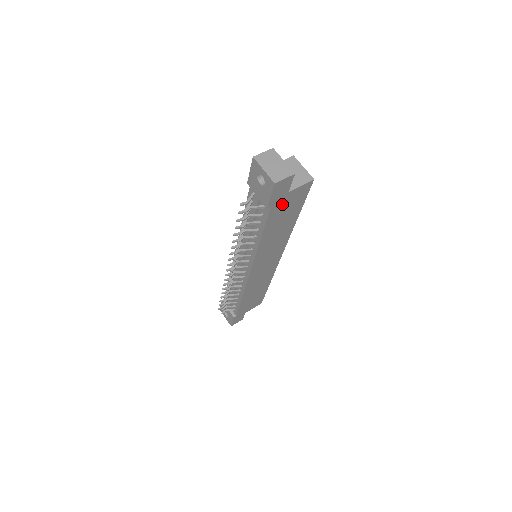
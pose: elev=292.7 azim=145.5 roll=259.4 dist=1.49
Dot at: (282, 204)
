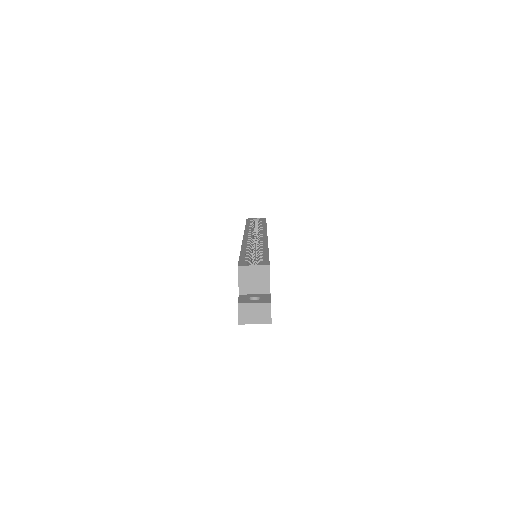
Dot at: occluded
